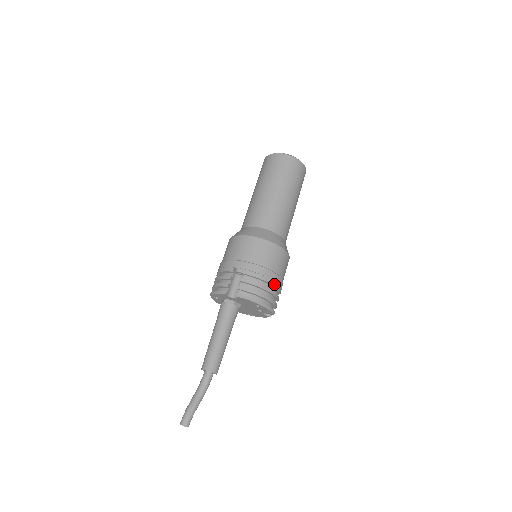
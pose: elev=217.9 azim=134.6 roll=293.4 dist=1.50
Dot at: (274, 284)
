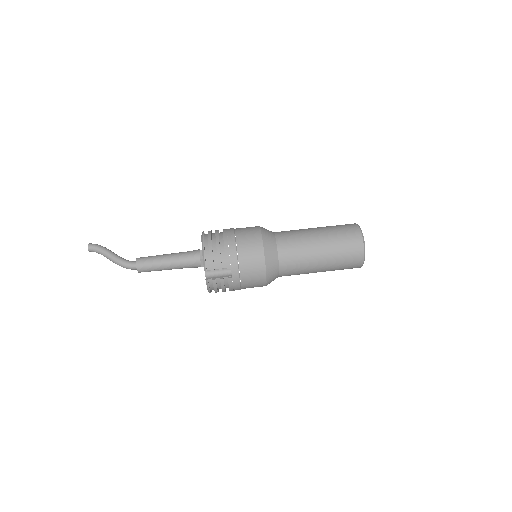
Dot at: occluded
